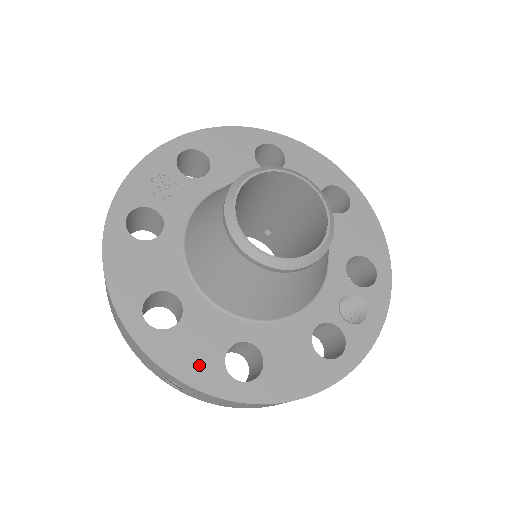
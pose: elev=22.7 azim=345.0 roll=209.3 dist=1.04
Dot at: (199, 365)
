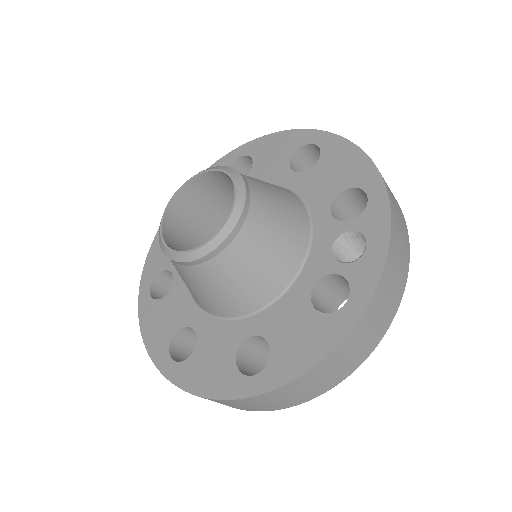
Dot at: (216, 377)
